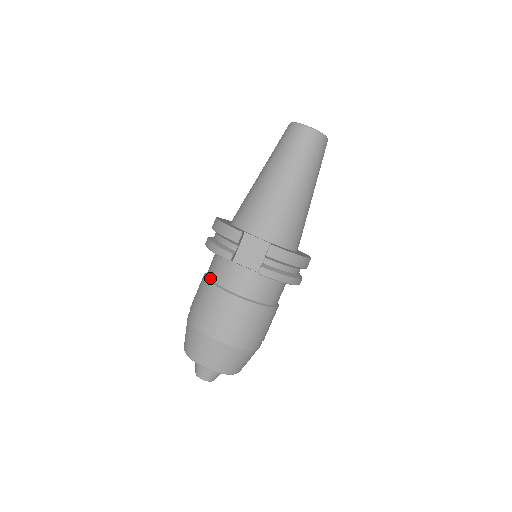
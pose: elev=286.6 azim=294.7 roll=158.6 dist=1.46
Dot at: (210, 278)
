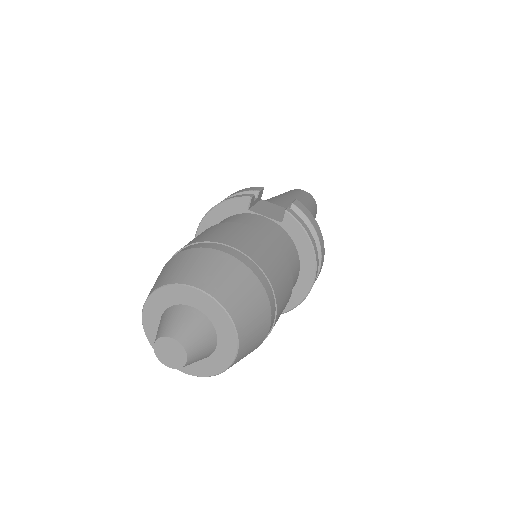
Dot at: occluded
